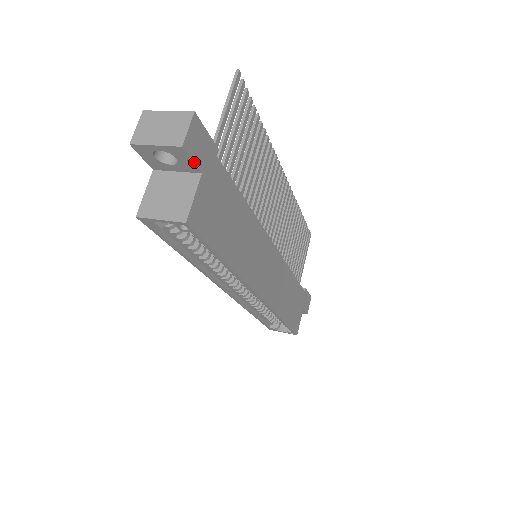
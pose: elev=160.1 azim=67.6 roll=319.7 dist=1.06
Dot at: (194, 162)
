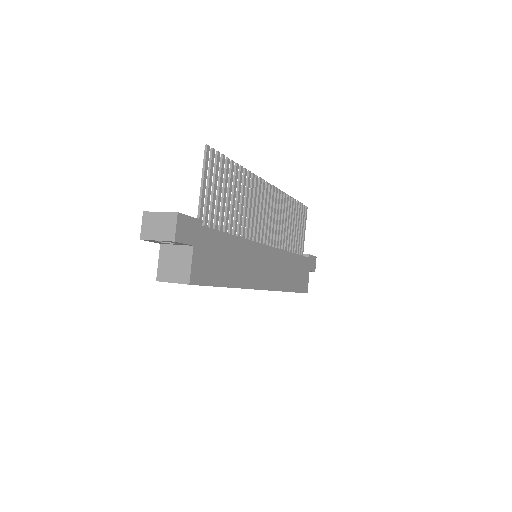
Dot at: (186, 243)
